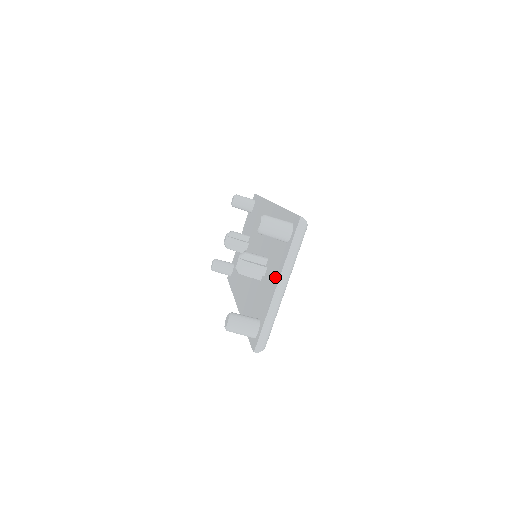
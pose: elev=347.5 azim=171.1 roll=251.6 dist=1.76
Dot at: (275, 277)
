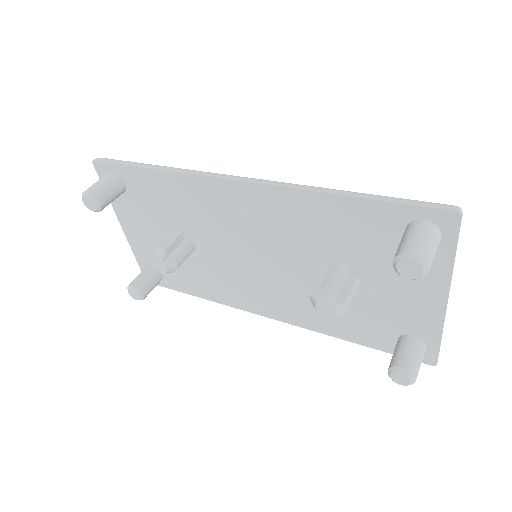
Dot at: (425, 291)
